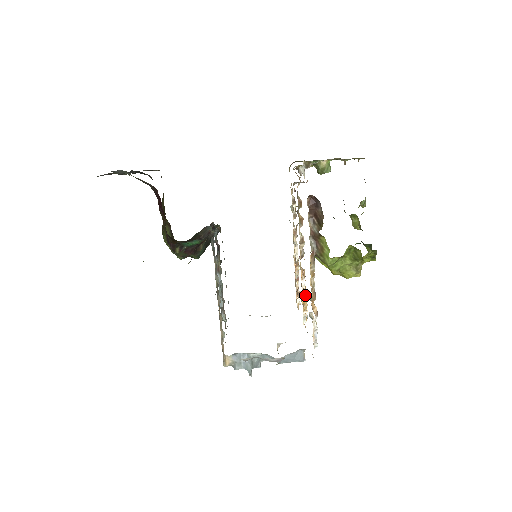
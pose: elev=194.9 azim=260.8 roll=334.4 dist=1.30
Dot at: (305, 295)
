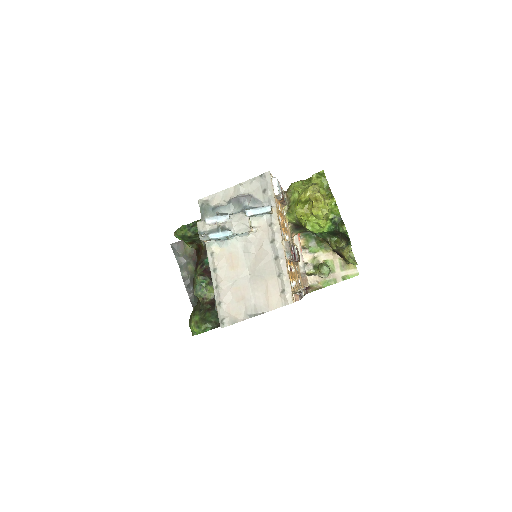
Dot at: occluded
